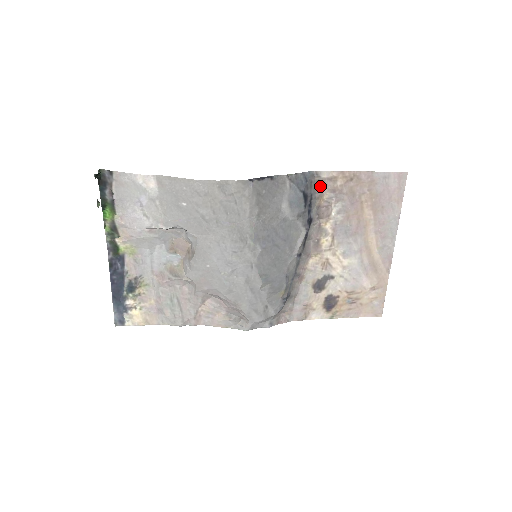
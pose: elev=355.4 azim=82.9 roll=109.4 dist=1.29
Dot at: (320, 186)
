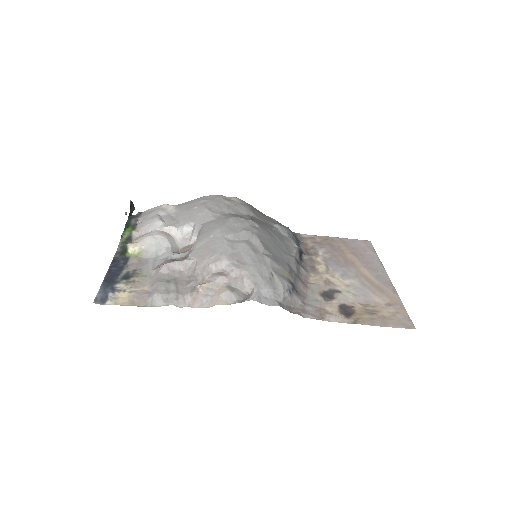
Dot at: (303, 240)
